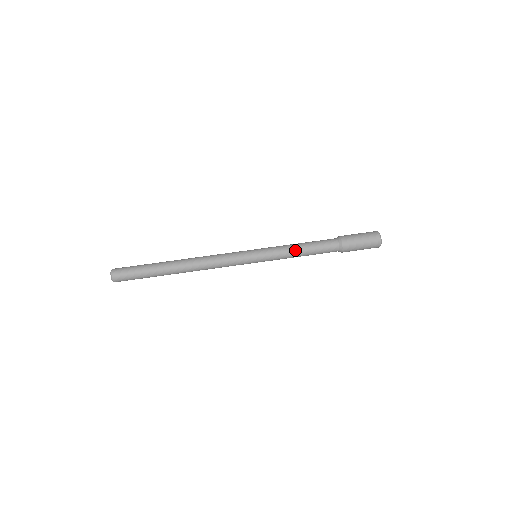
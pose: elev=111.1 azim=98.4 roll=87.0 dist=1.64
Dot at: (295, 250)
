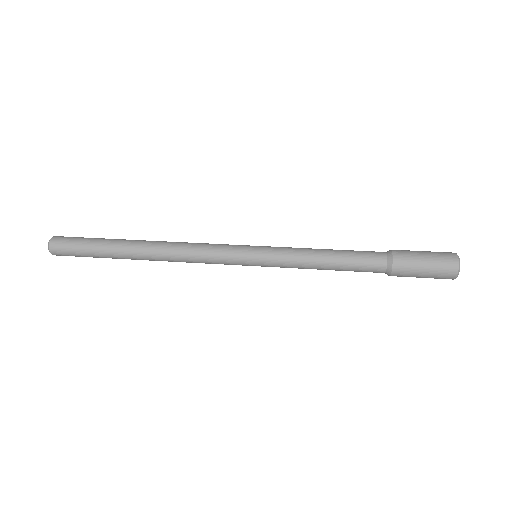
Dot at: (316, 257)
